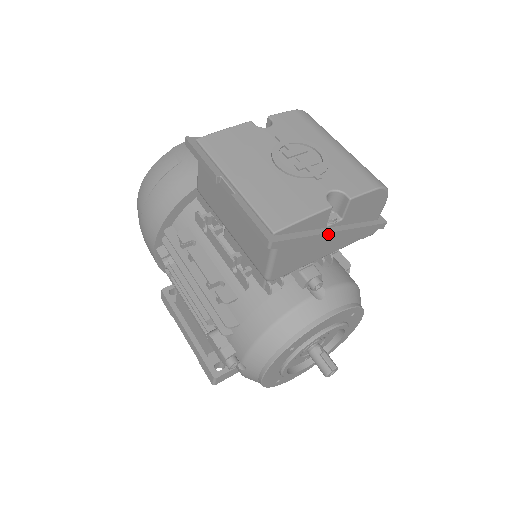
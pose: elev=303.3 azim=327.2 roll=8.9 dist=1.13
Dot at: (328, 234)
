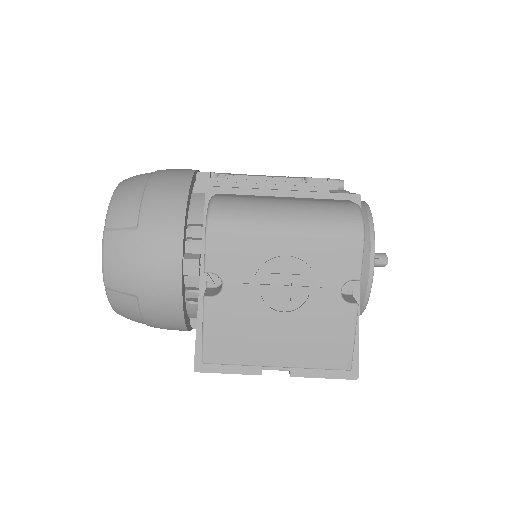
Dot at: (359, 297)
